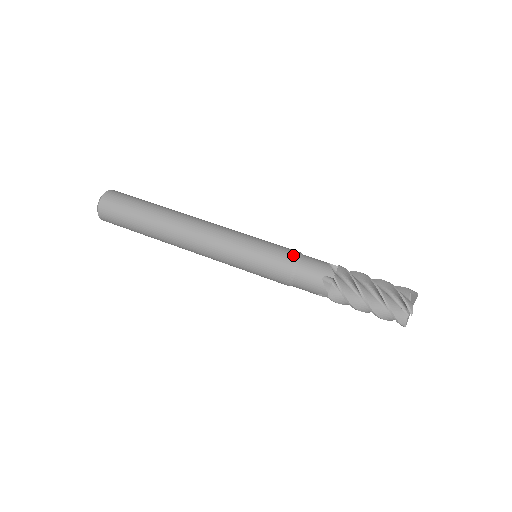
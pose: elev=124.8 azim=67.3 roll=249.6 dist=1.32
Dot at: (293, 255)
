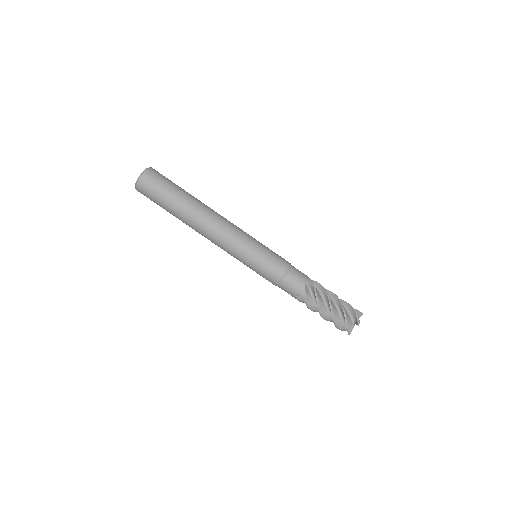
Dot at: (287, 262)
